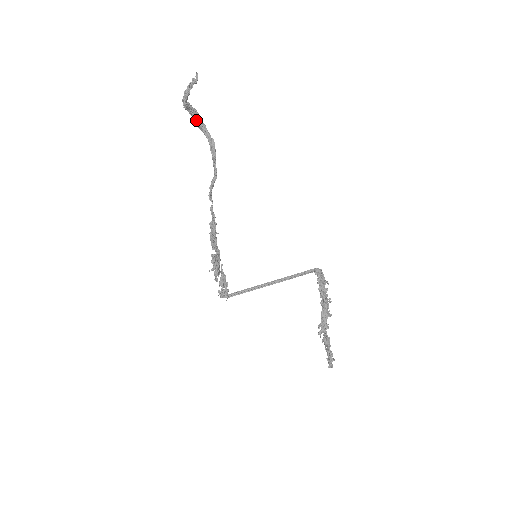
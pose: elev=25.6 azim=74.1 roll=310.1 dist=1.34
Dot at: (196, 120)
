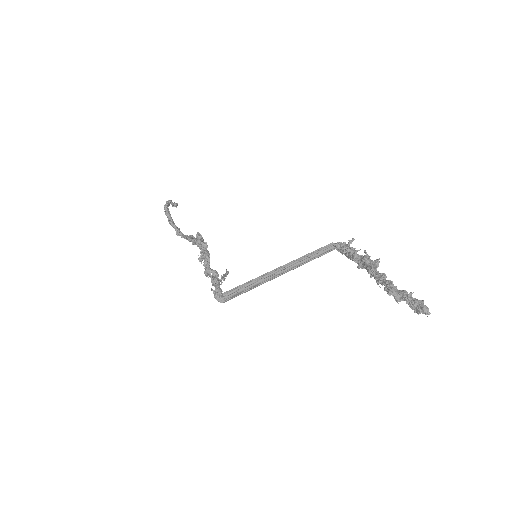
Dot at: (174, 228)
